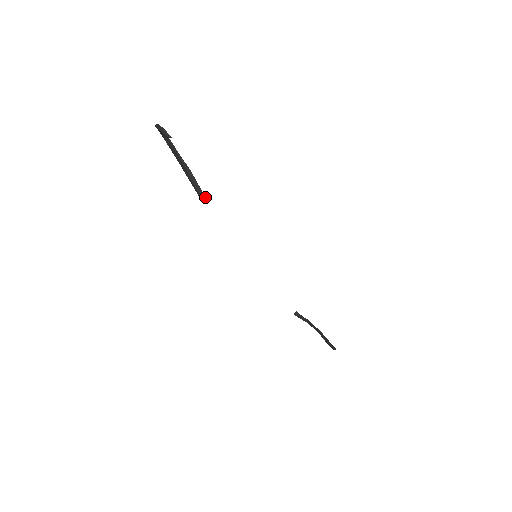
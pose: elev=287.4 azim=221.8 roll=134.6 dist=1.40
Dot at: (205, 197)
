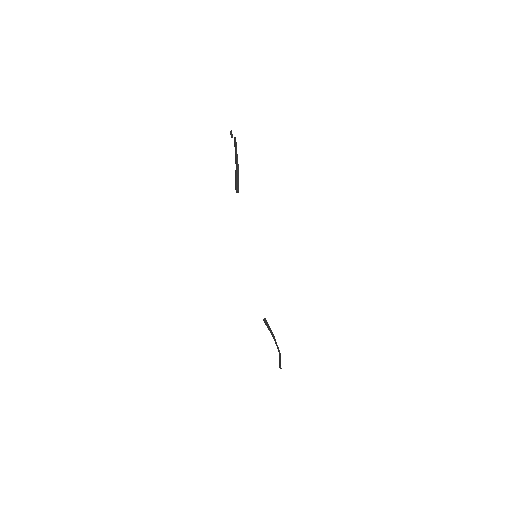
Dot at: occluded
